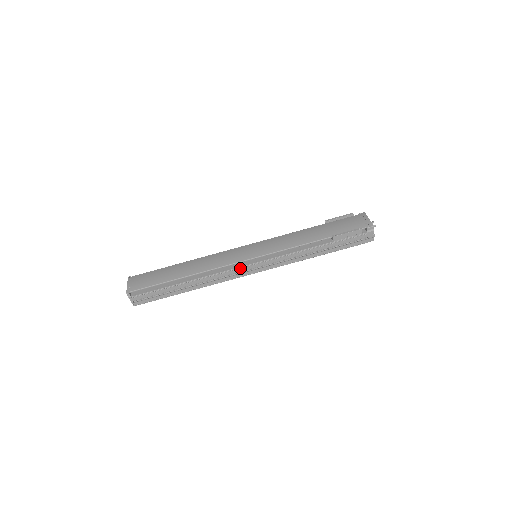
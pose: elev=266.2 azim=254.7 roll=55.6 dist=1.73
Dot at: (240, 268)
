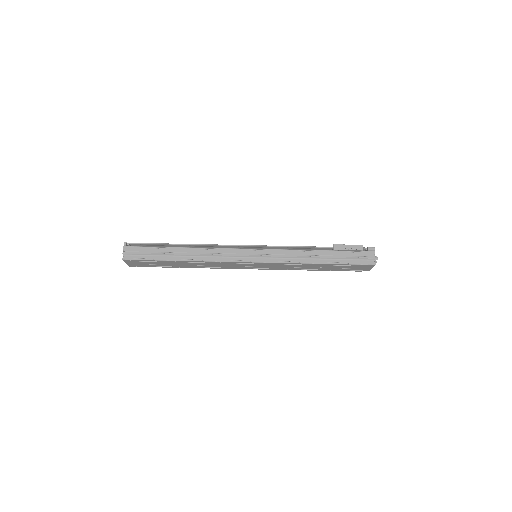
Dot at: (238, 250)
